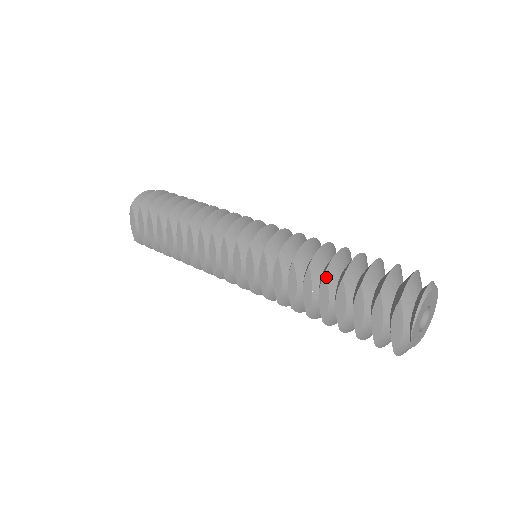
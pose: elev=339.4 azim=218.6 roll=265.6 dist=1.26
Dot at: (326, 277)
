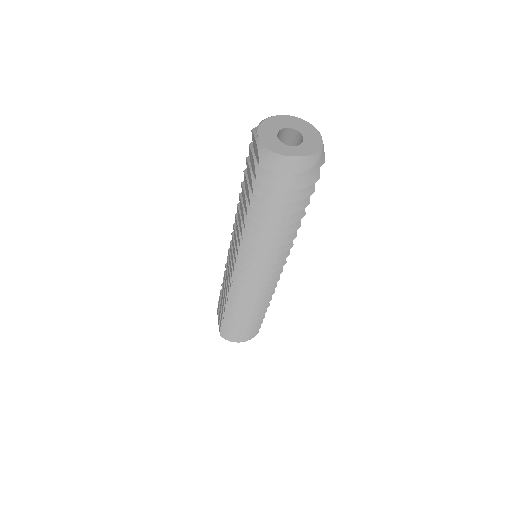
Dot at: (242, 185)
